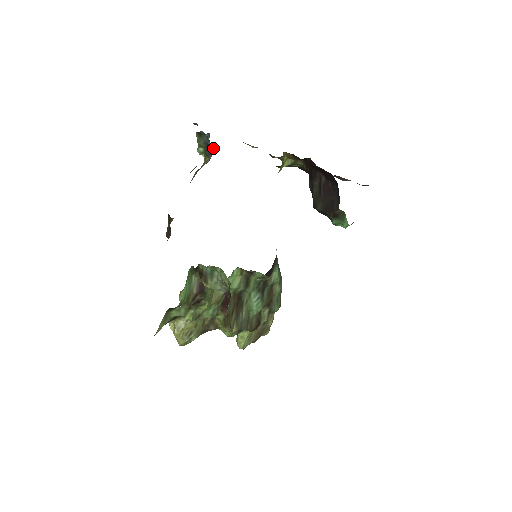
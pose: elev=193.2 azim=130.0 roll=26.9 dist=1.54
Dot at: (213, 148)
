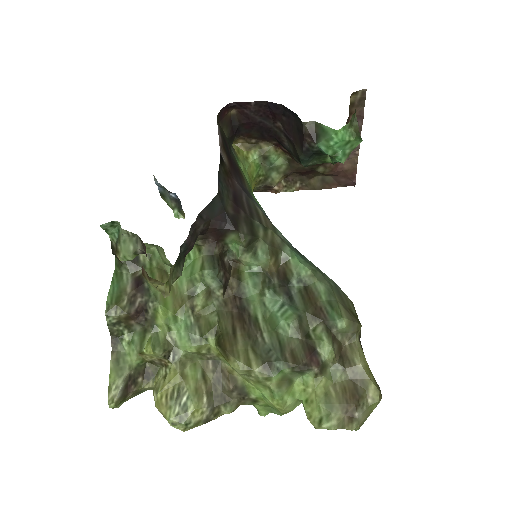
Dot at: (177, 197)
